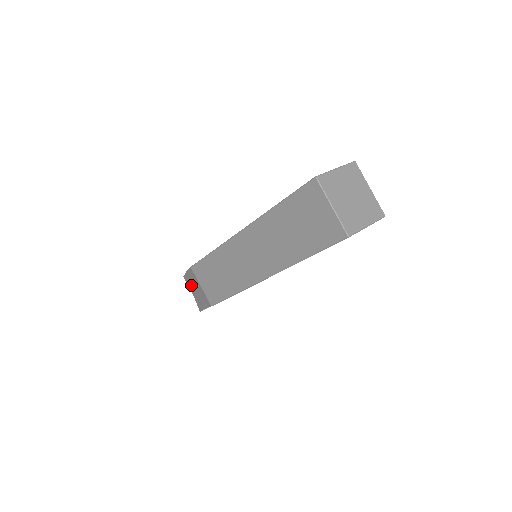
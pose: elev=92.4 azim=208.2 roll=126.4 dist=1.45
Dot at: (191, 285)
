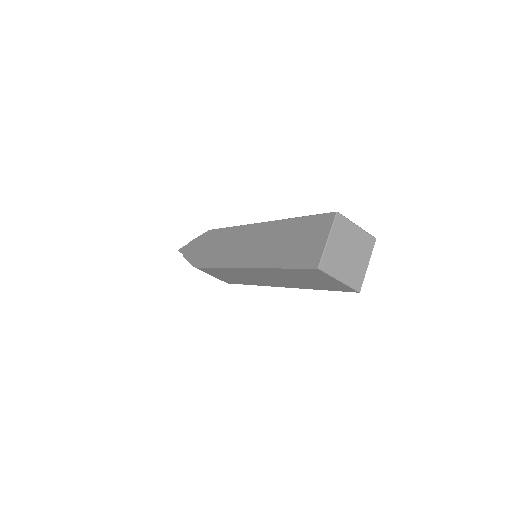
Dot at: occluded
